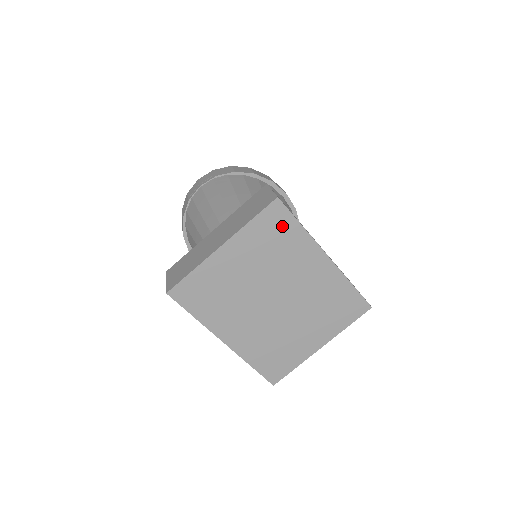
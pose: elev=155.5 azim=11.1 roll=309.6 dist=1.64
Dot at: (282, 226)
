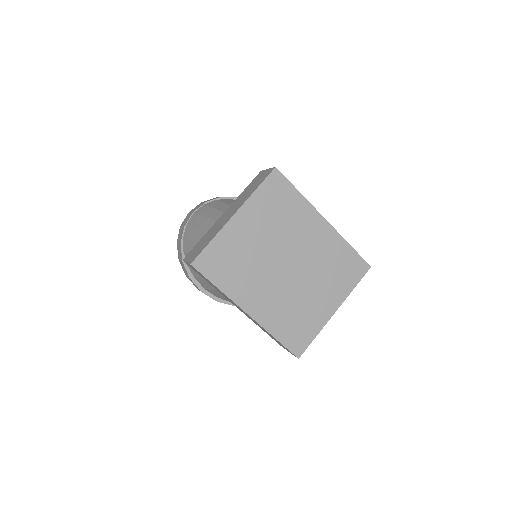
Dot at: (283, 193)
